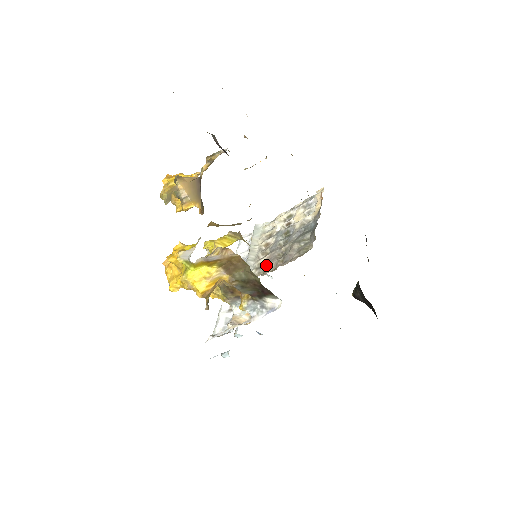
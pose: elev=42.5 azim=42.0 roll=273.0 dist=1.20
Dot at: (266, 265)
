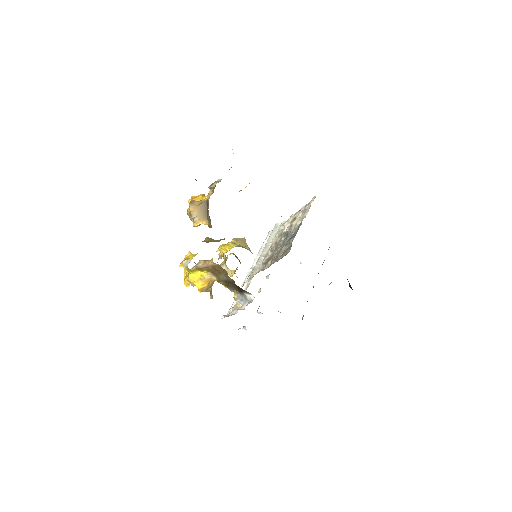
Dot at: (268, 261)
